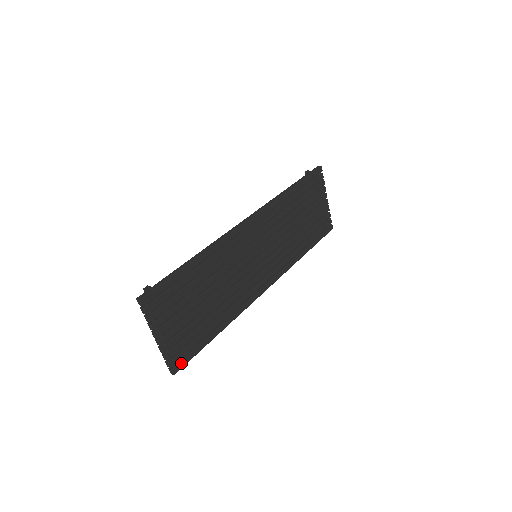
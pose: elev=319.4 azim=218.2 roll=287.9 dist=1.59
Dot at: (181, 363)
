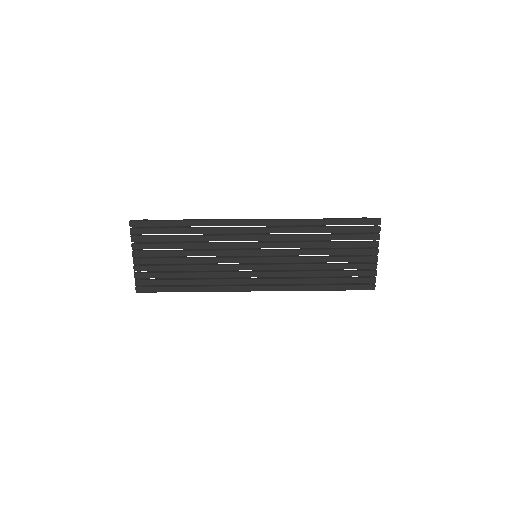
Dot at: (145, 288)
